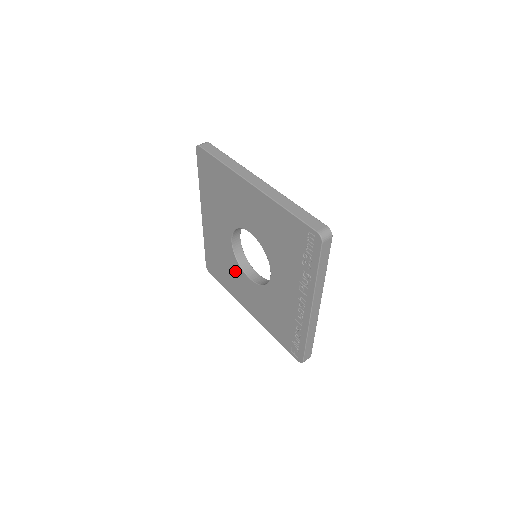
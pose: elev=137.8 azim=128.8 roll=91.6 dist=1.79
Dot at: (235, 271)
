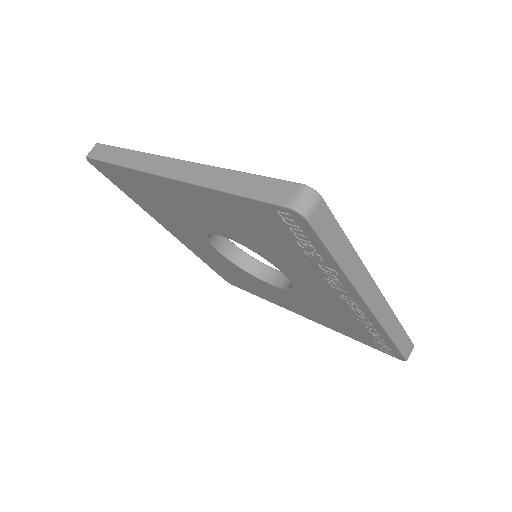
Dot at: (251, 280)
